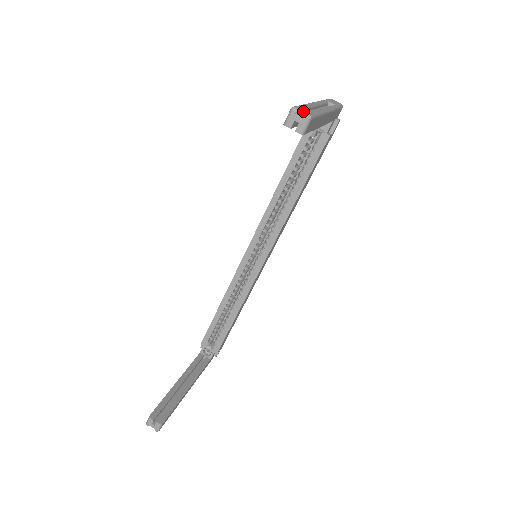
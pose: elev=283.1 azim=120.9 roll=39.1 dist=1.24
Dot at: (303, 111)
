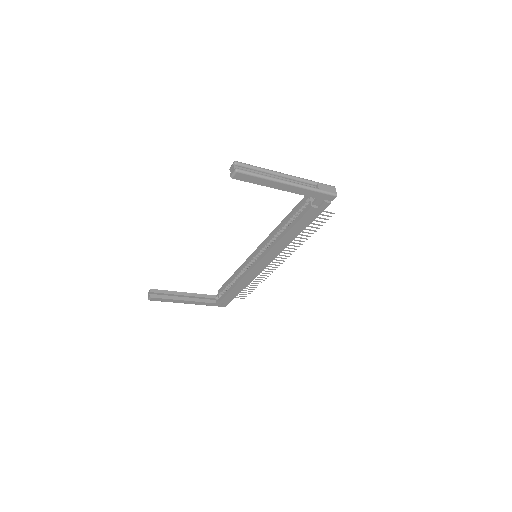
Dot at: (249, 168)
